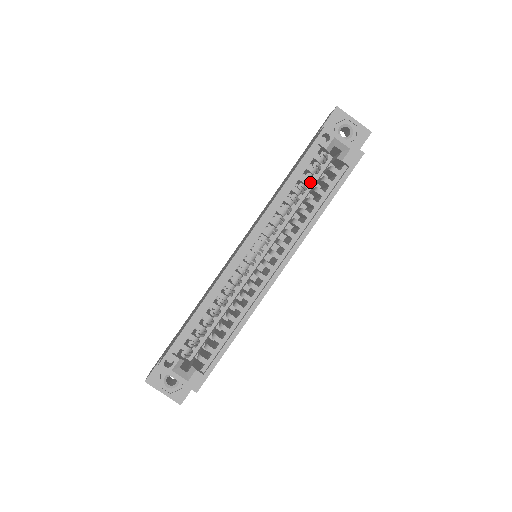
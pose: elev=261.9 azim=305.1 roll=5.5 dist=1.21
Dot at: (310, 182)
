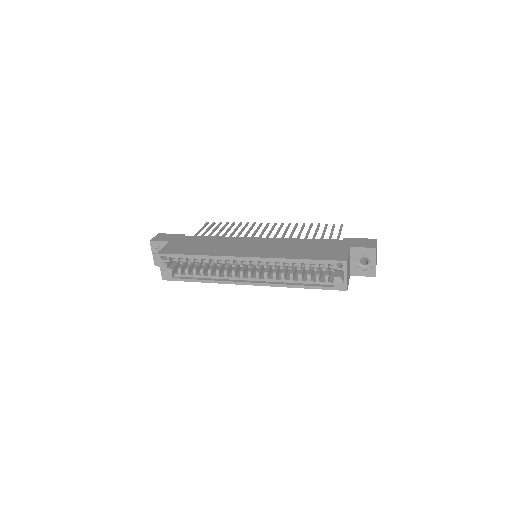
Dot at: occluded
